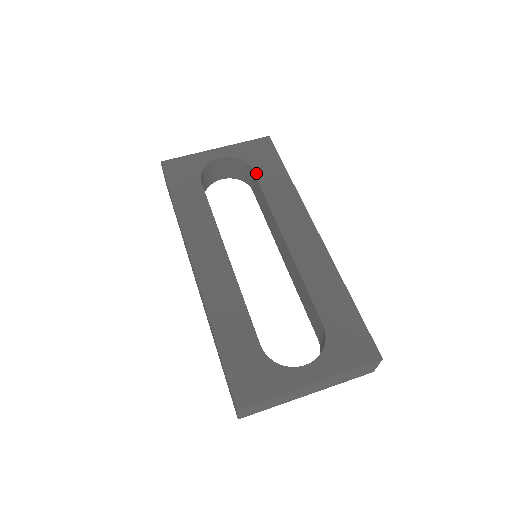
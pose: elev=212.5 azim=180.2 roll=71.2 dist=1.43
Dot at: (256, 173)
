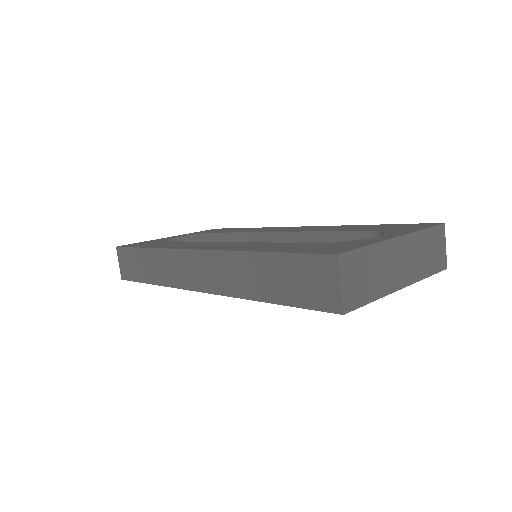
Dot at: (219, 232)
